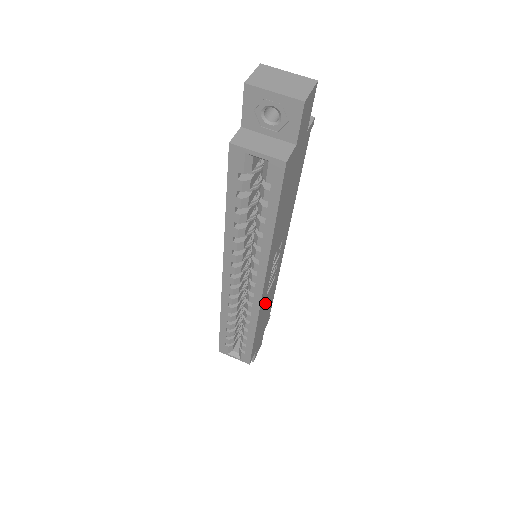
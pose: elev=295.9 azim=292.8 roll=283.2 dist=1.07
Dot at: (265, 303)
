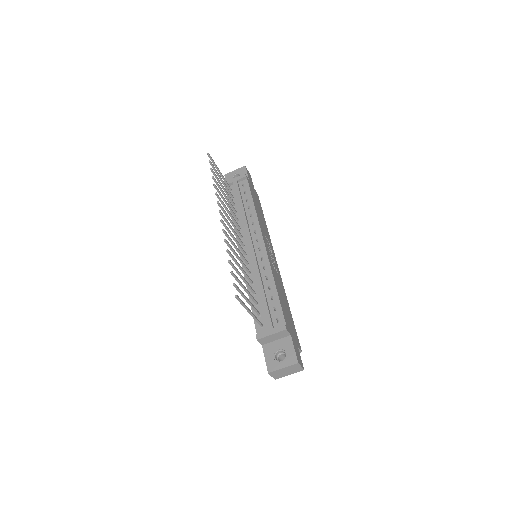
Dot at: (266, 233)
